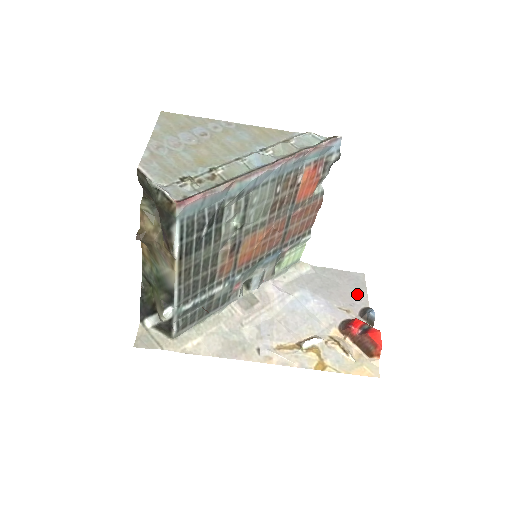
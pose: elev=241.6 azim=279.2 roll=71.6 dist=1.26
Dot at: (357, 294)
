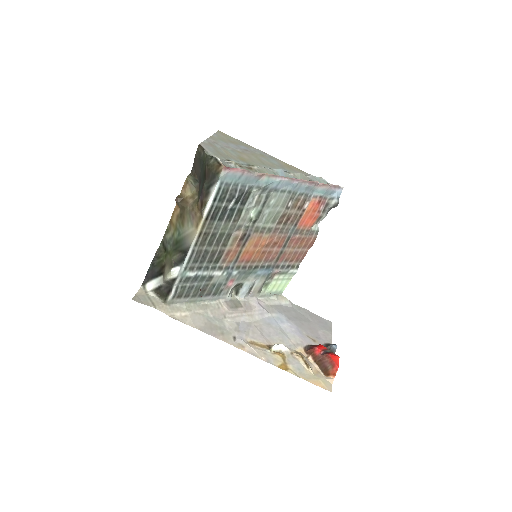
Dot at: (324, 333)
